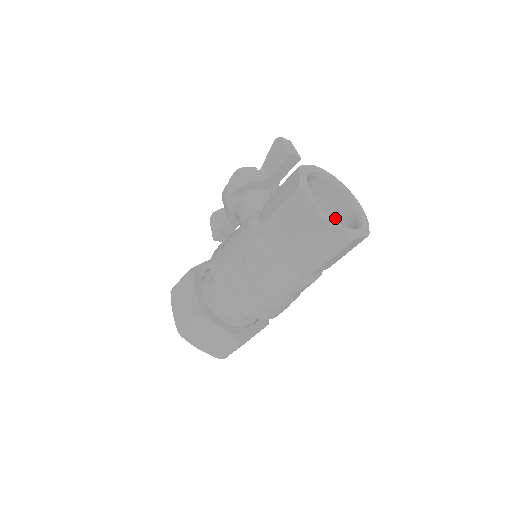
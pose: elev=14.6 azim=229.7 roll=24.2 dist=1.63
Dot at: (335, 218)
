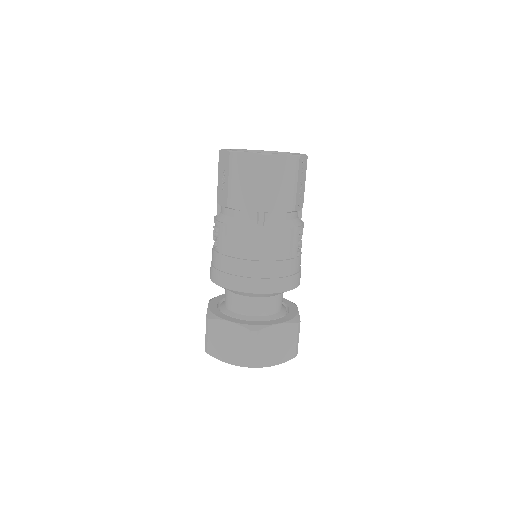
Dot at: occluded
